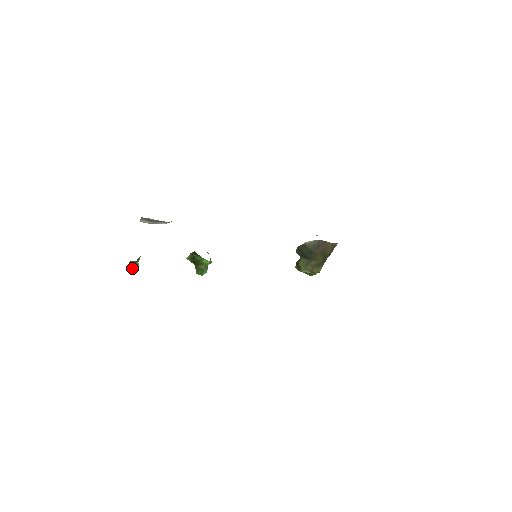
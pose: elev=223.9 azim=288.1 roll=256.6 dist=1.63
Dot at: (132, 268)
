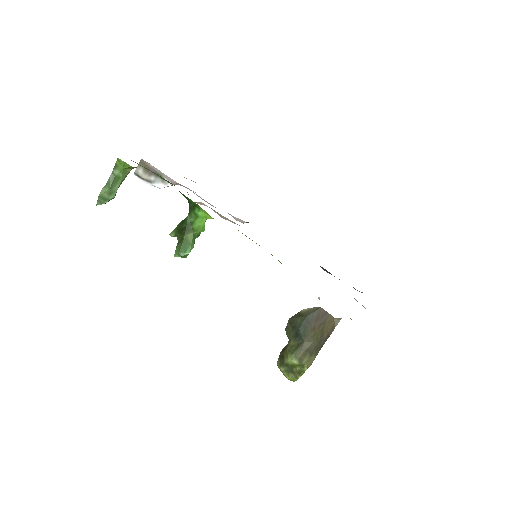
Dot at: (109, 186)
